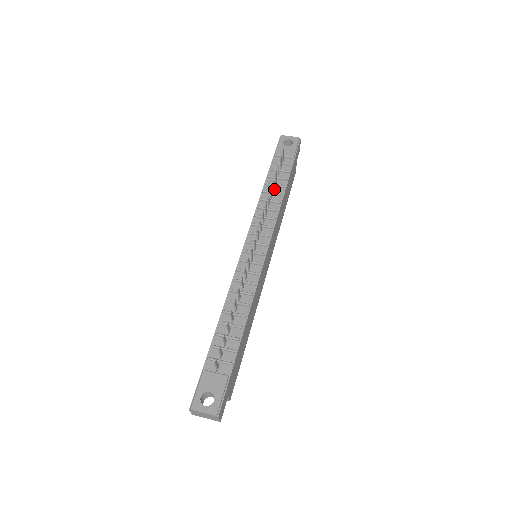
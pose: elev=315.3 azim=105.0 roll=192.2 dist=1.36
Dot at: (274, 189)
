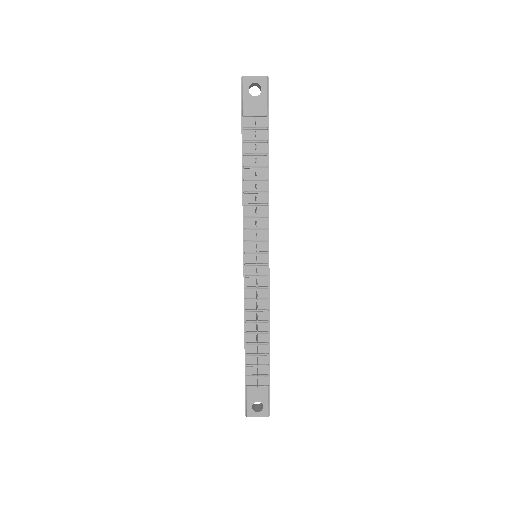
Dot at: occluded
